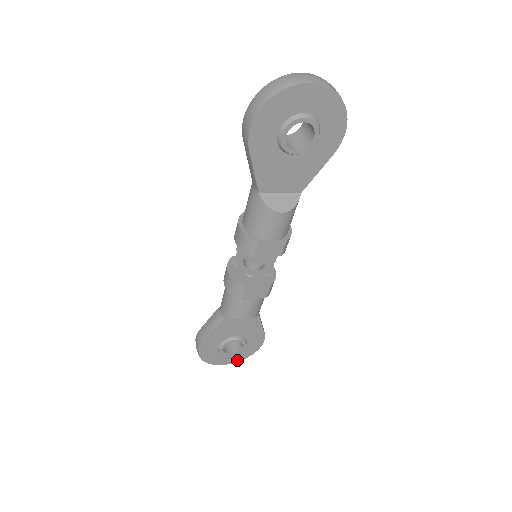
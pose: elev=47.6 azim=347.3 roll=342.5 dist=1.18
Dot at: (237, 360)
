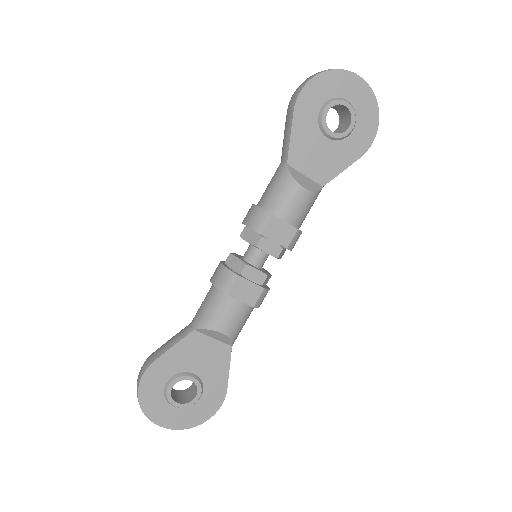
Dot at: (178, 426)
